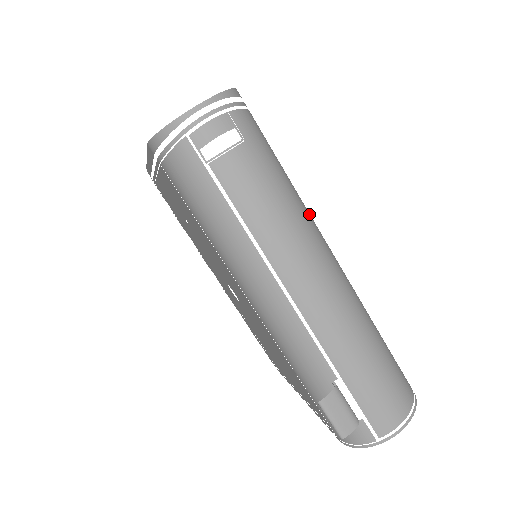
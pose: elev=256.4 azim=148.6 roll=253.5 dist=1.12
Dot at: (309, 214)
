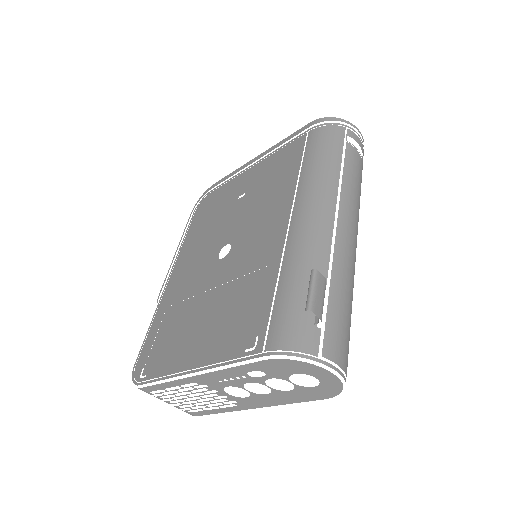
Dot at: occluded
